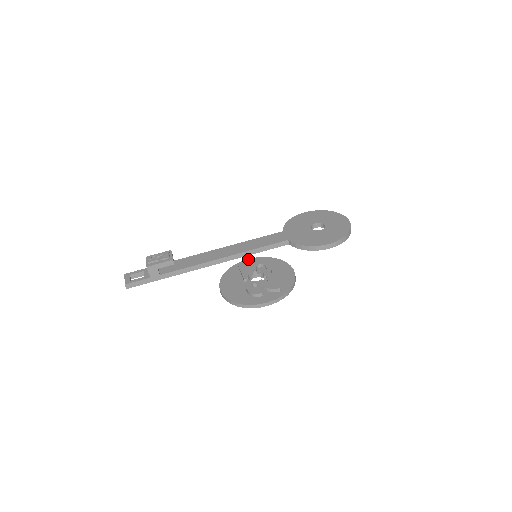
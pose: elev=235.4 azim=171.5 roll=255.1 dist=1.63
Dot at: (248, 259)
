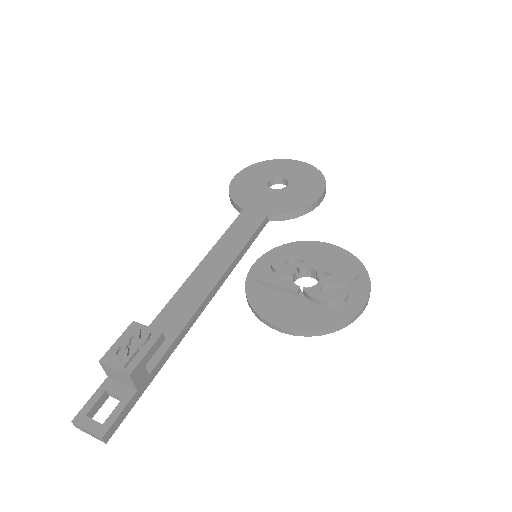
Dot at: (253, 266)
